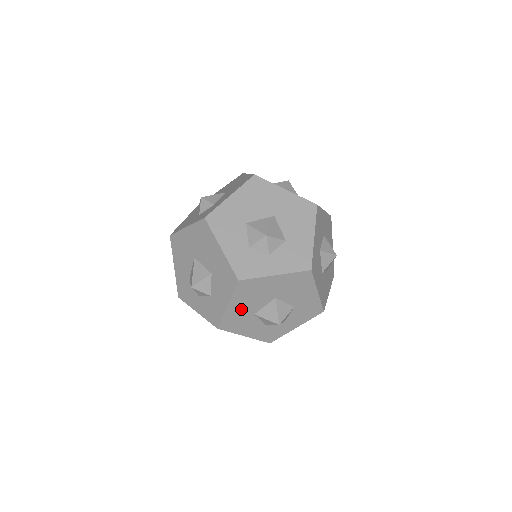
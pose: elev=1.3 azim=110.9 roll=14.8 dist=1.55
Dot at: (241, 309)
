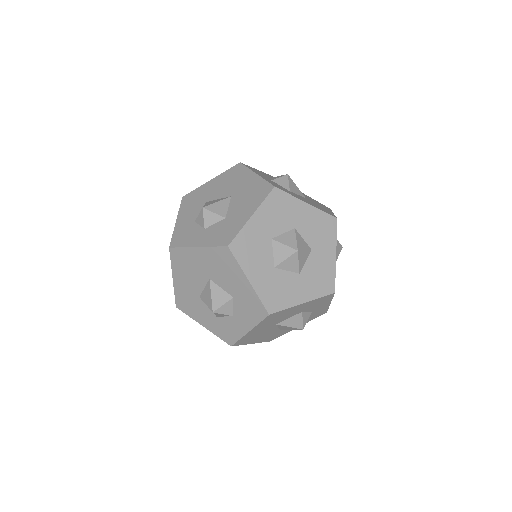
Dot at: (265, 337)
